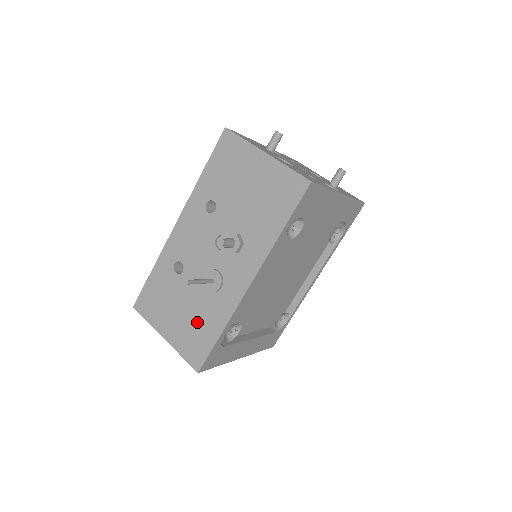
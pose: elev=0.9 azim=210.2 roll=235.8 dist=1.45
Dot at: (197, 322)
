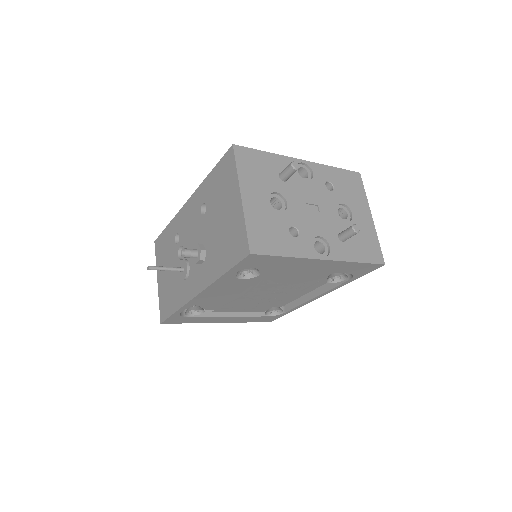
Dot at: (171, 289)
